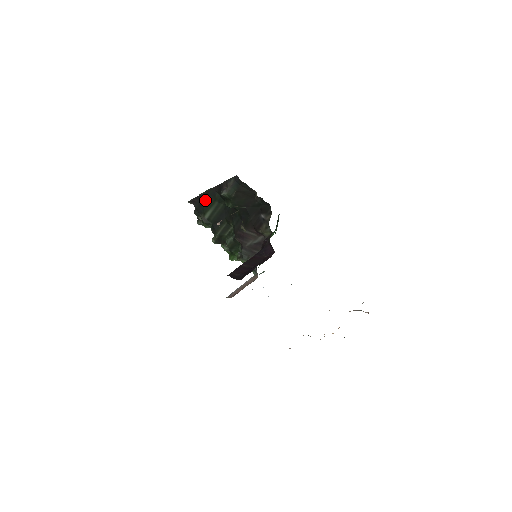
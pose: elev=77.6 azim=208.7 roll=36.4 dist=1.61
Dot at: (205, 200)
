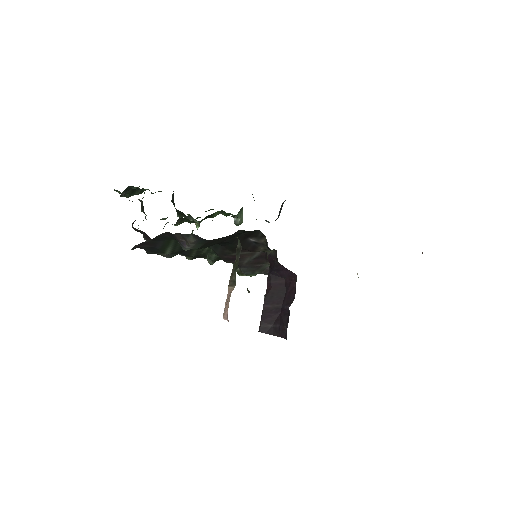
Dot at: (155, 244)
